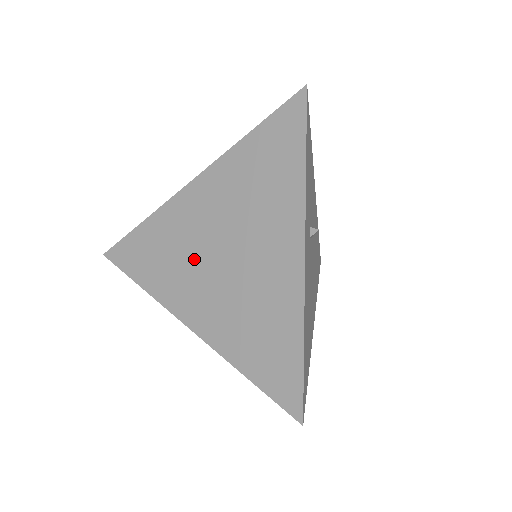
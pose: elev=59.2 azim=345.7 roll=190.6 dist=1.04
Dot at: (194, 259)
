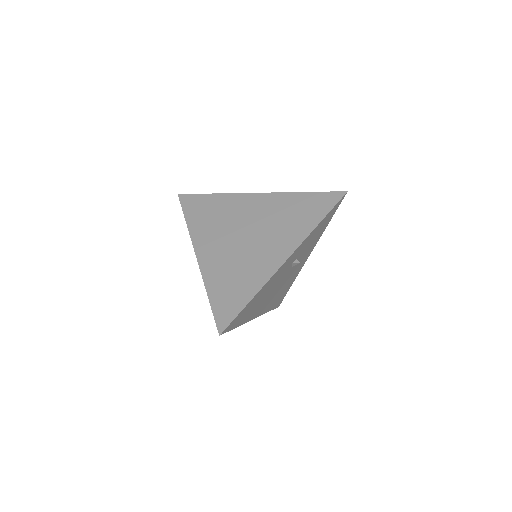
Dot at: (228, 227)
